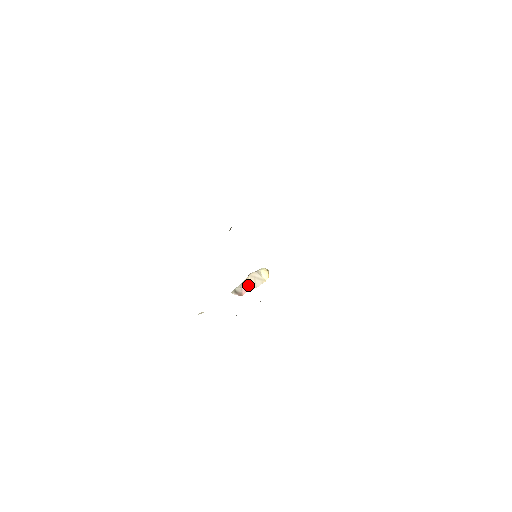
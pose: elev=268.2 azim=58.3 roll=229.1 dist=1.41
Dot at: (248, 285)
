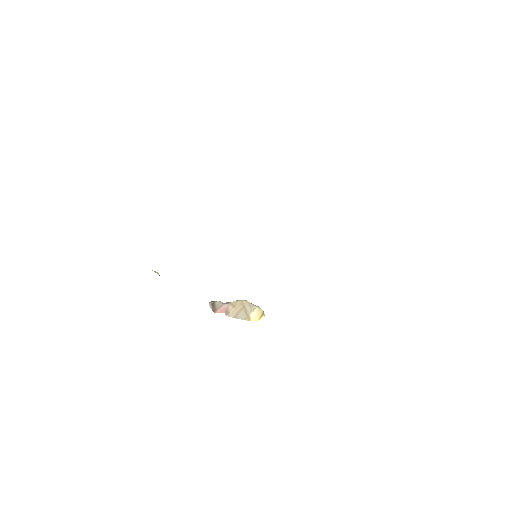
Dot at: (230, 308)
